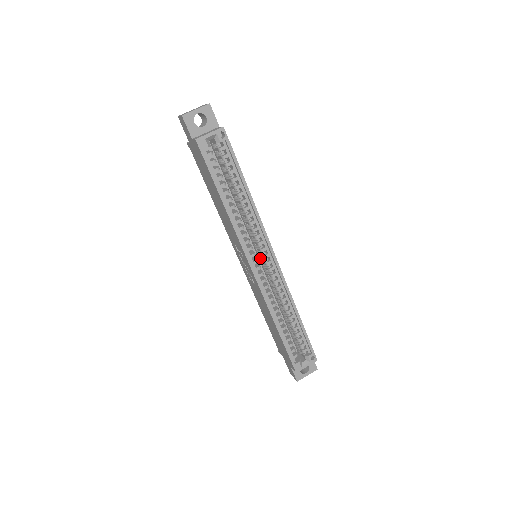
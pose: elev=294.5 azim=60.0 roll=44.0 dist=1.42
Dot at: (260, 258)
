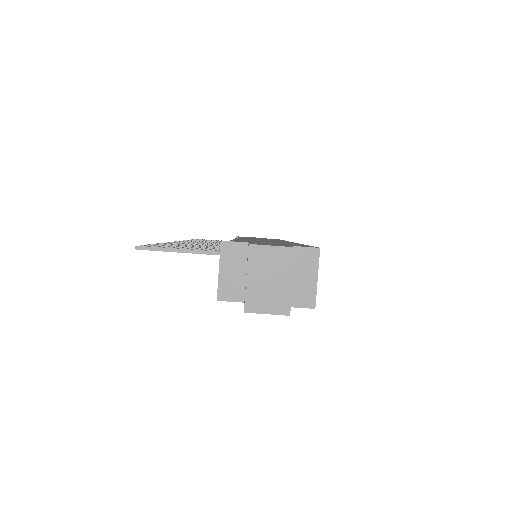
Dot at: occluded
